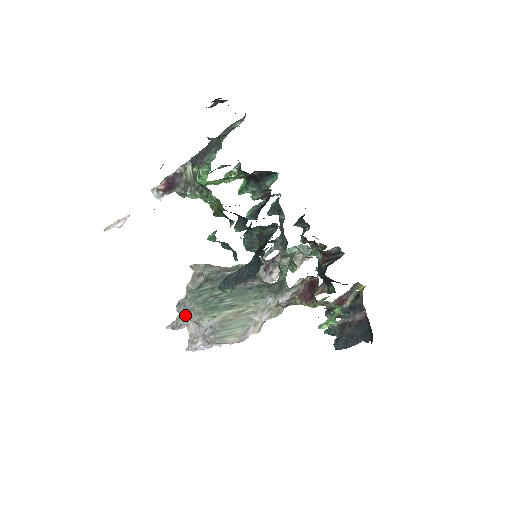
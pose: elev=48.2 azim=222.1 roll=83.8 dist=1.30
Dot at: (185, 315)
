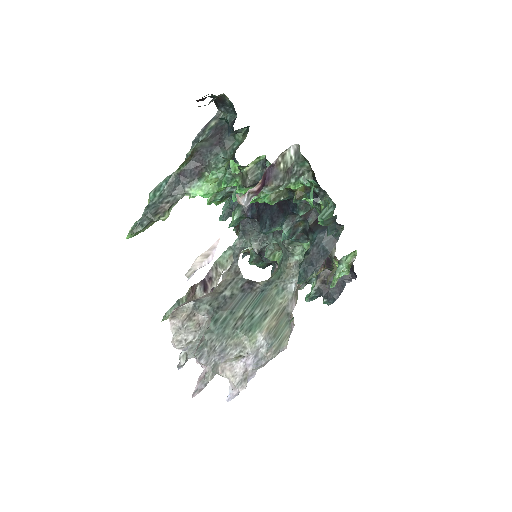
Dot at: (216, 361)
